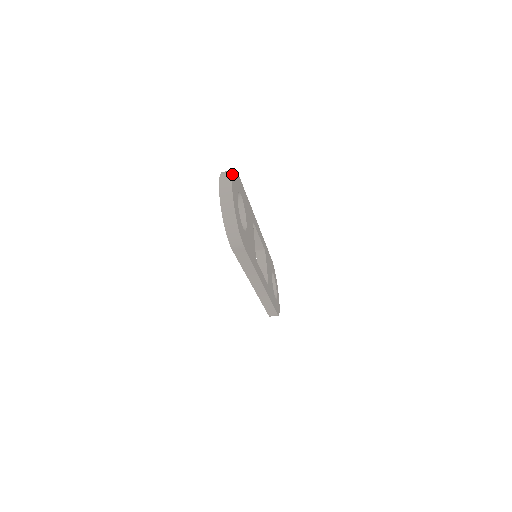
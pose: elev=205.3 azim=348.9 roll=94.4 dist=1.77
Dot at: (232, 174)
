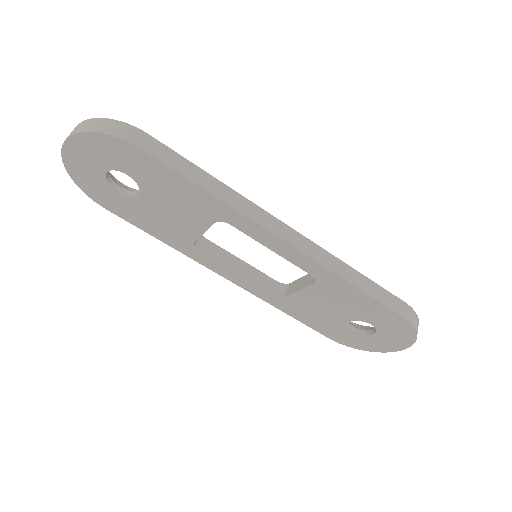
Dot at: occluded
